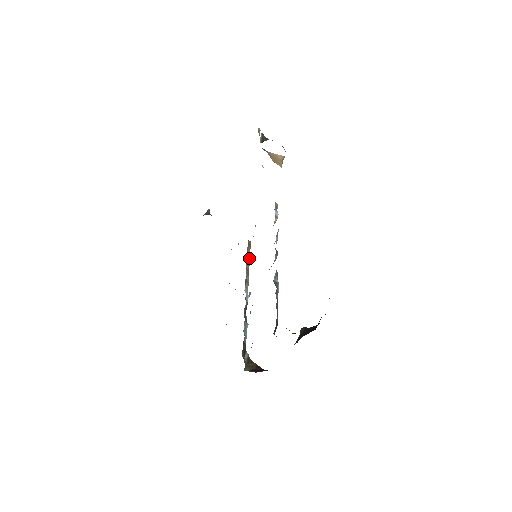
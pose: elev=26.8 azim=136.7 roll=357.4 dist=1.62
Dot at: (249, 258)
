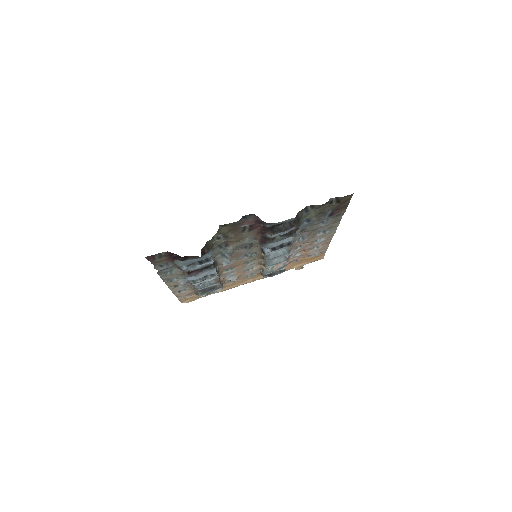
Dot at: (220, 283)
